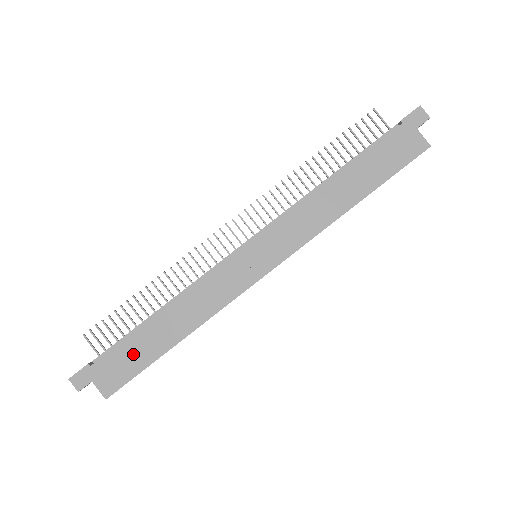
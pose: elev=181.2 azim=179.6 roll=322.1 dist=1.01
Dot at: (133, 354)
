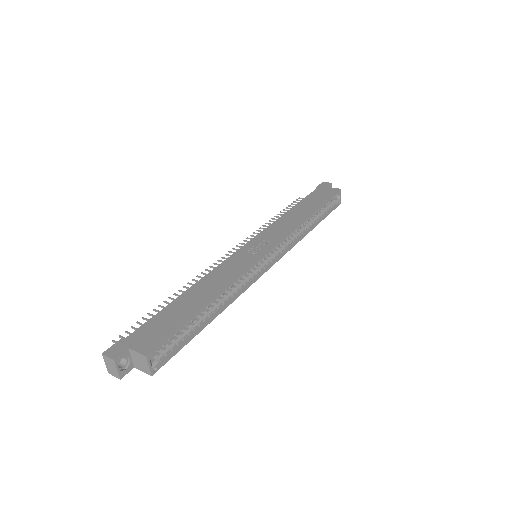
Dot at: (168, 319)
